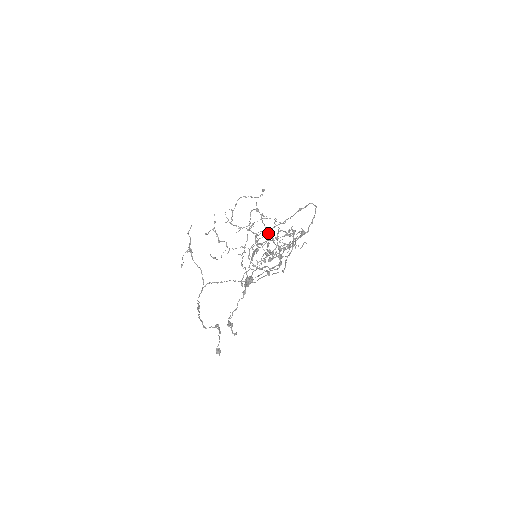
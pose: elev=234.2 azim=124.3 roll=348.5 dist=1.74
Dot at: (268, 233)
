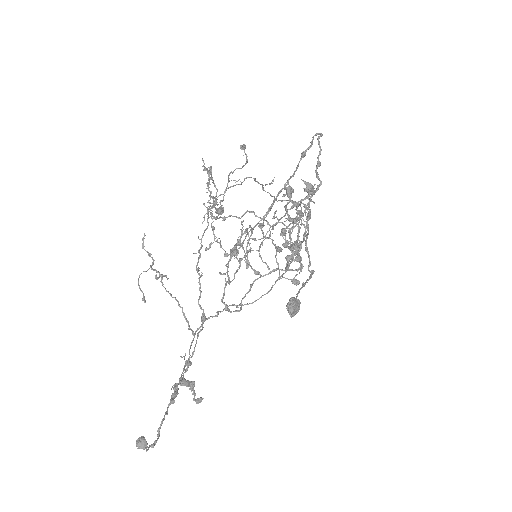
Dot at: (209, 195)
